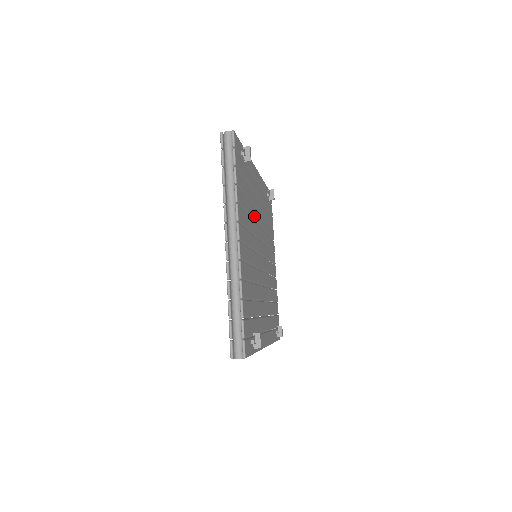
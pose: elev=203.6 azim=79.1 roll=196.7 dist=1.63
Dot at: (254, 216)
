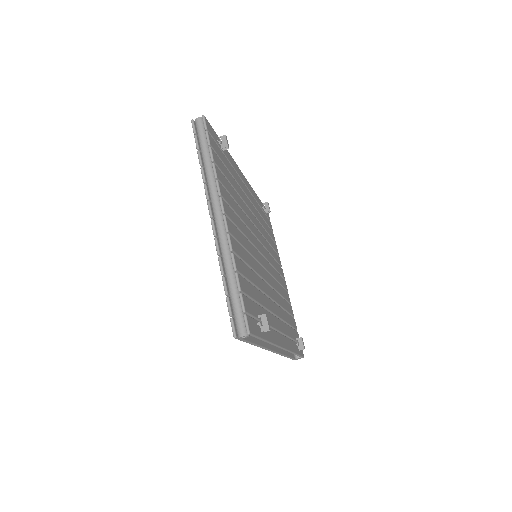
Dot at: (245, 210)
